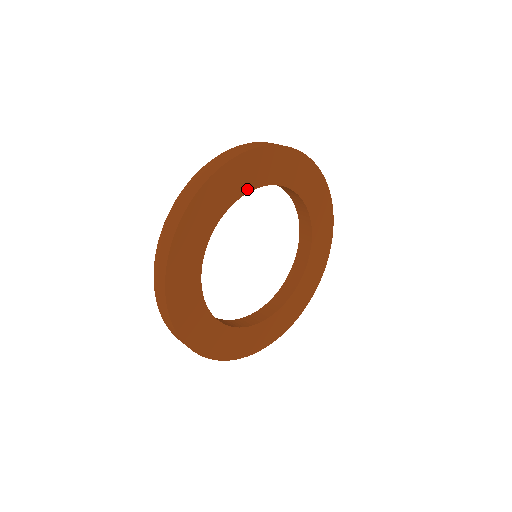
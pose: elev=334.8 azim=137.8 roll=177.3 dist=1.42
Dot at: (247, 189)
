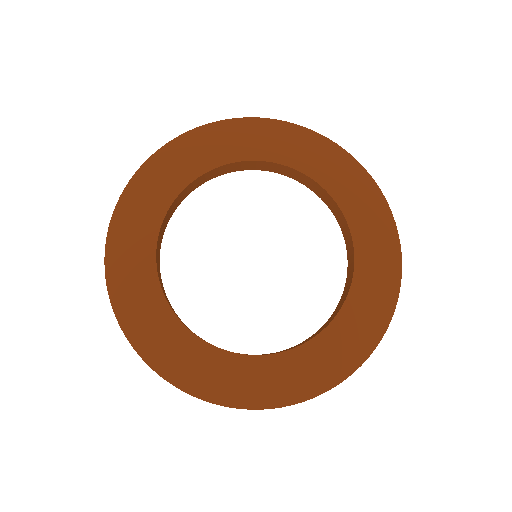
Dot at: (219, 163)
